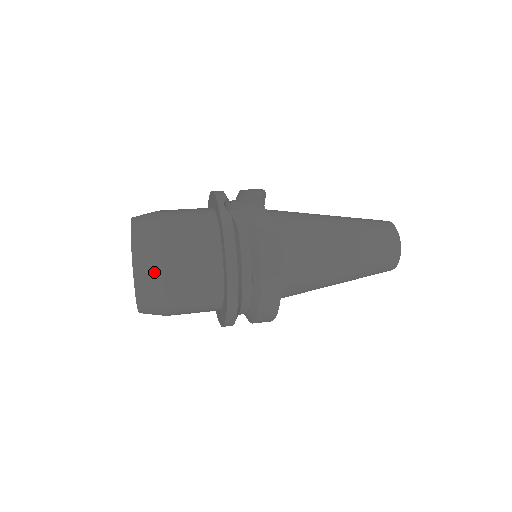
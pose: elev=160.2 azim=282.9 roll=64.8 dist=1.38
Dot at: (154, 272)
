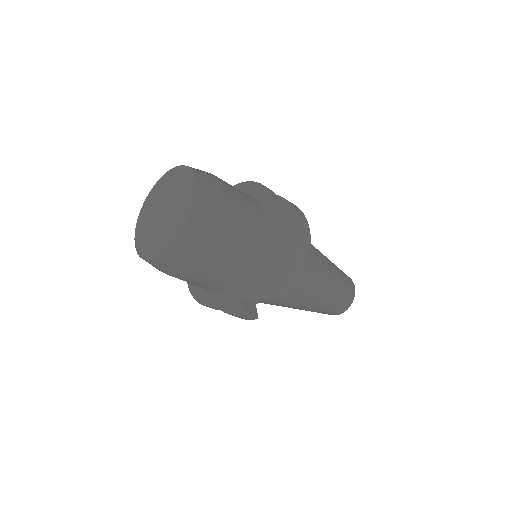
Dot at: (203, 171)
